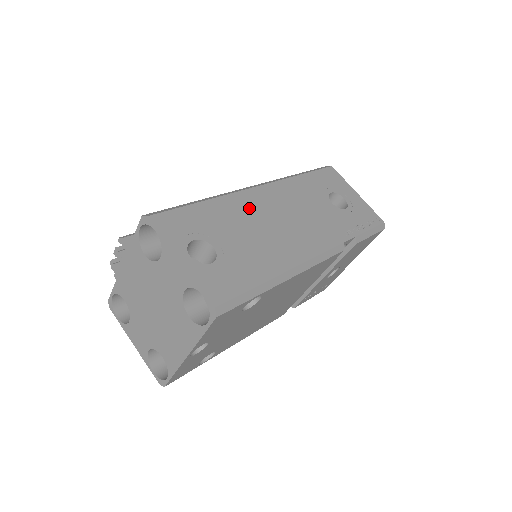
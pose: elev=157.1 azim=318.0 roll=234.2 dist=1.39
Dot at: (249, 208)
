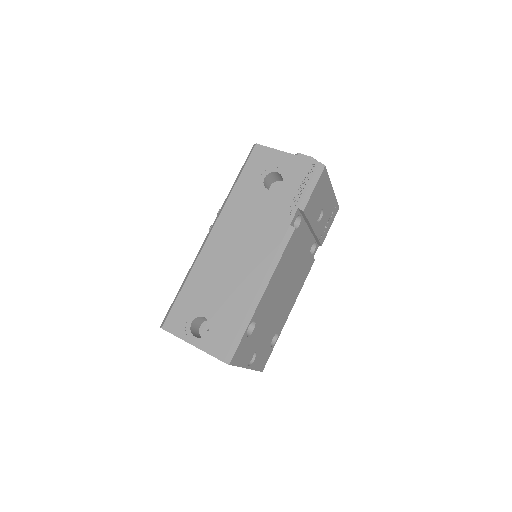
Dot at: (212, 261)
